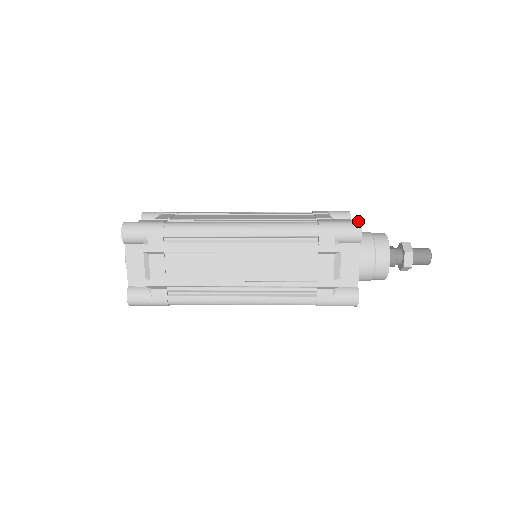
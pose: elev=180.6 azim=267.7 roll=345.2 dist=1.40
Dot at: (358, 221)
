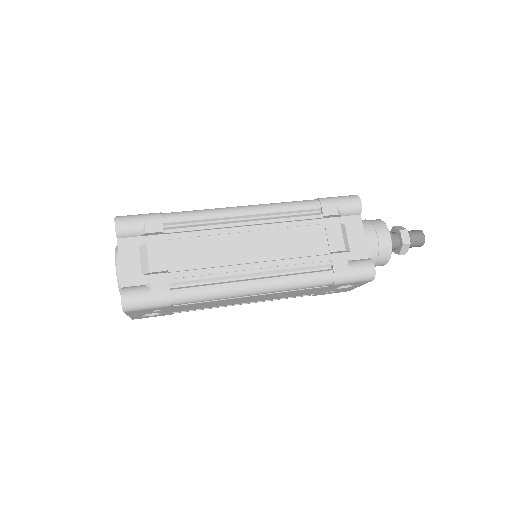
Dot at: (353, 195)
